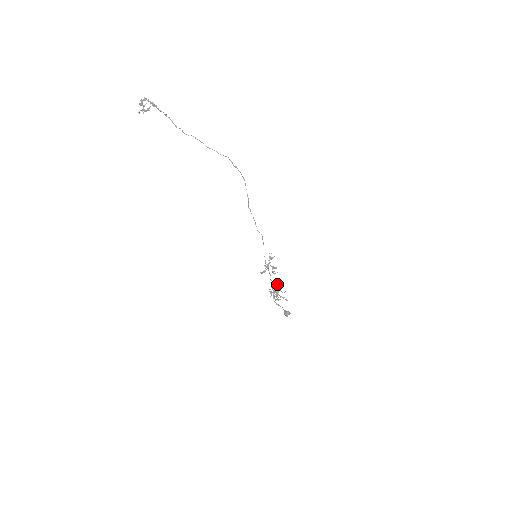
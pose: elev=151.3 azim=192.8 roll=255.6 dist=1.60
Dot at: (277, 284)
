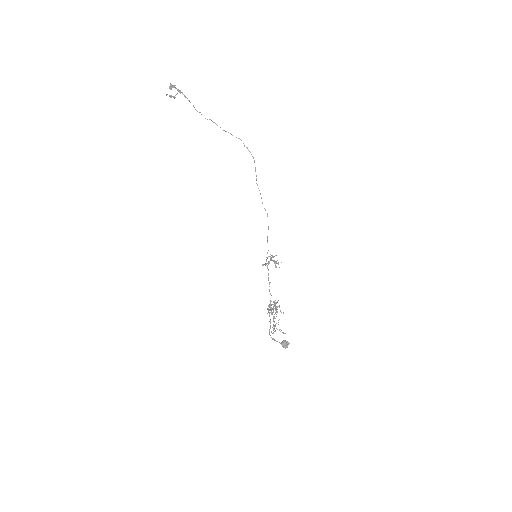
Dot at: occluded
